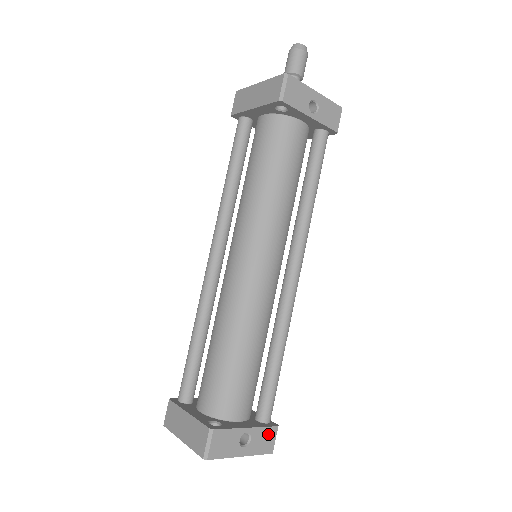
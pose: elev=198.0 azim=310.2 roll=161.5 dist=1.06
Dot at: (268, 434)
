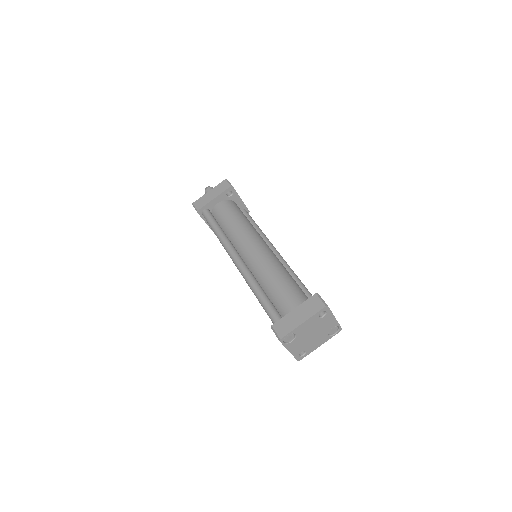
Dot at: occluded
